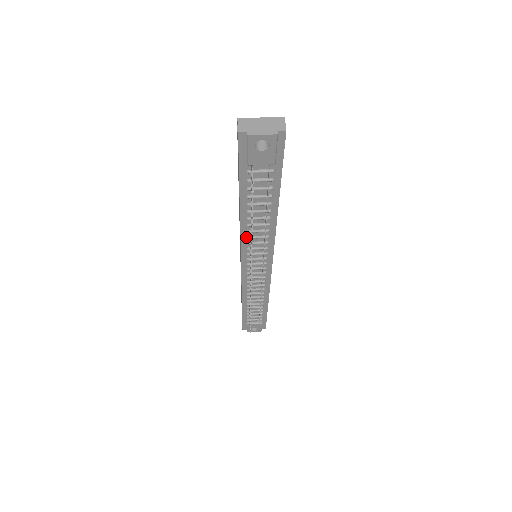
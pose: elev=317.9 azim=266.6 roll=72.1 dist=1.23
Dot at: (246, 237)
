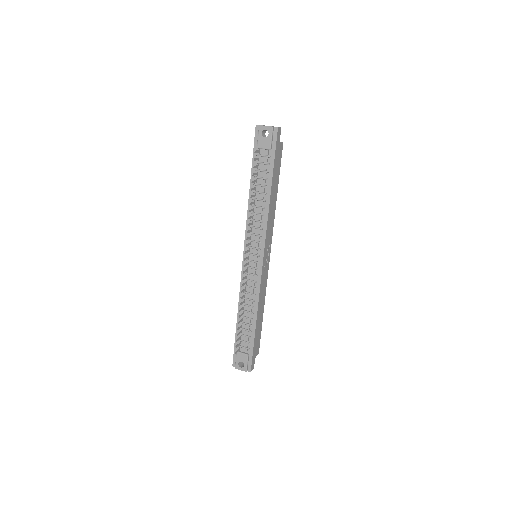
Dot at: (250, 220)
